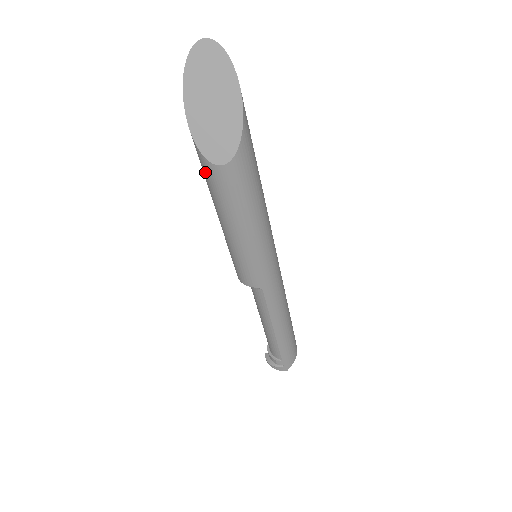
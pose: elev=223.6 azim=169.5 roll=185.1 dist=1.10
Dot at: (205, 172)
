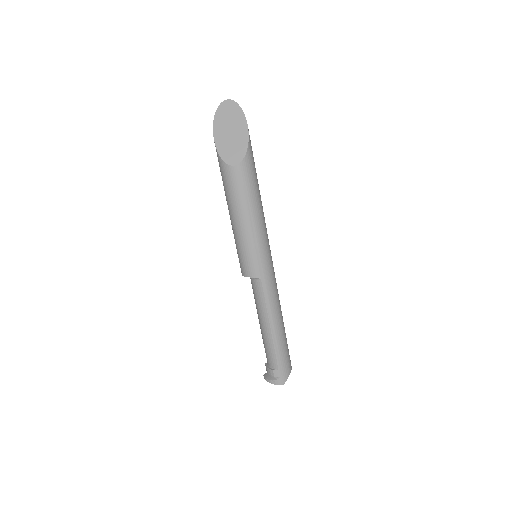
Dot at: (224, 175)
